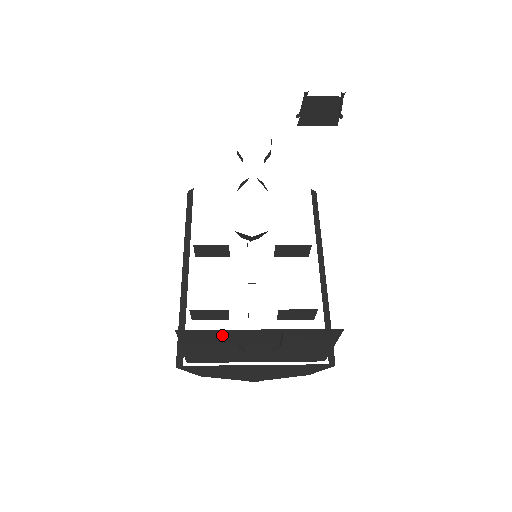
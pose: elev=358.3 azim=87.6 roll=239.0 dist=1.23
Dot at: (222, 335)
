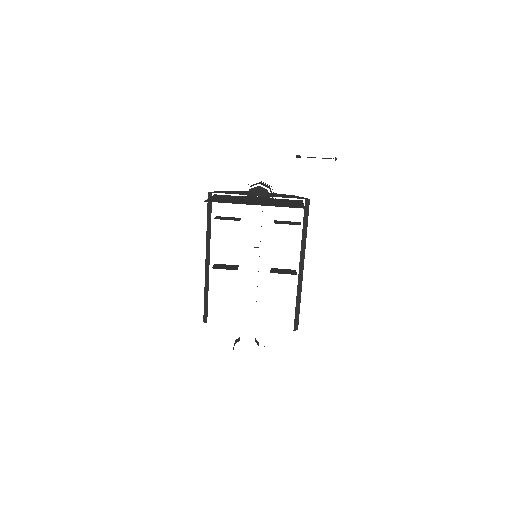
Dot at: occluded
